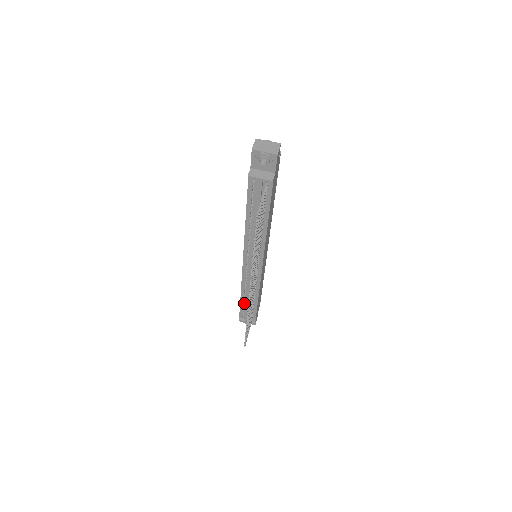
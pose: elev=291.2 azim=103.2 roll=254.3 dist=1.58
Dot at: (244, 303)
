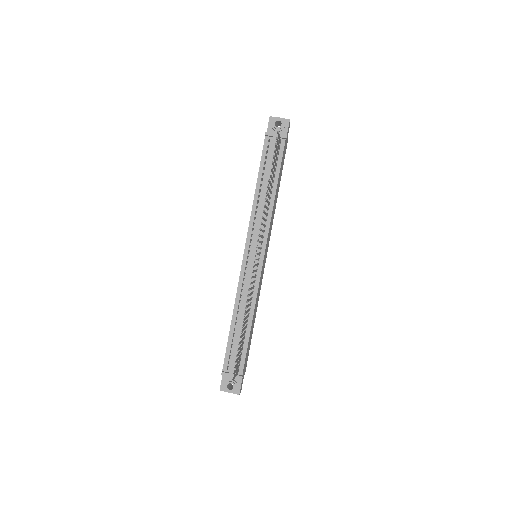
Dot at: (233, 336)
